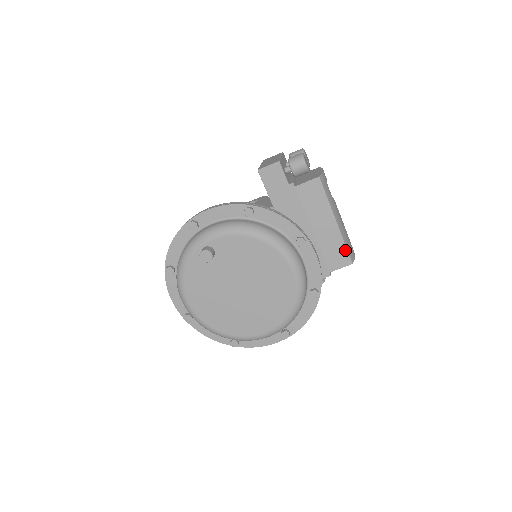
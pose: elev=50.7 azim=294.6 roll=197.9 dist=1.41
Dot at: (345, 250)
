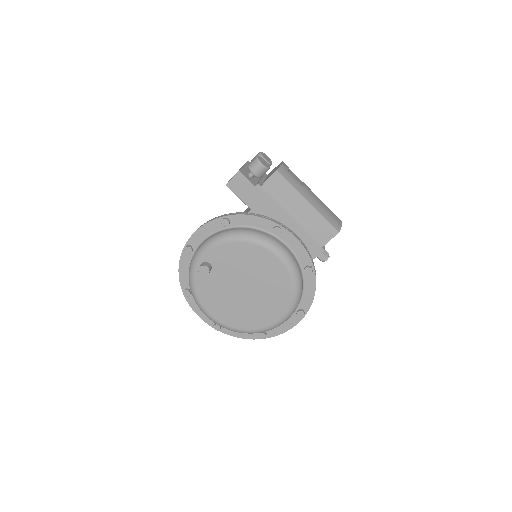
Dot at: (327, 223)
